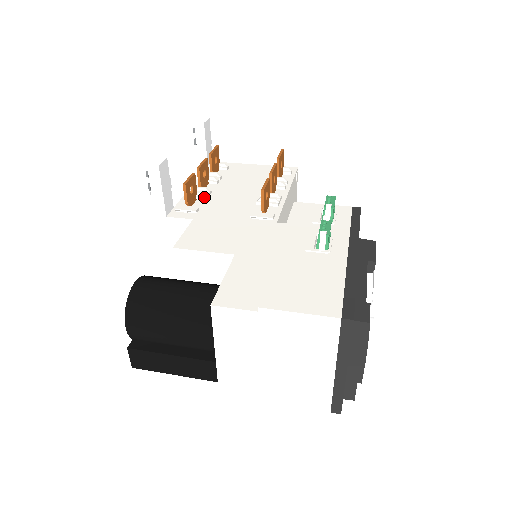
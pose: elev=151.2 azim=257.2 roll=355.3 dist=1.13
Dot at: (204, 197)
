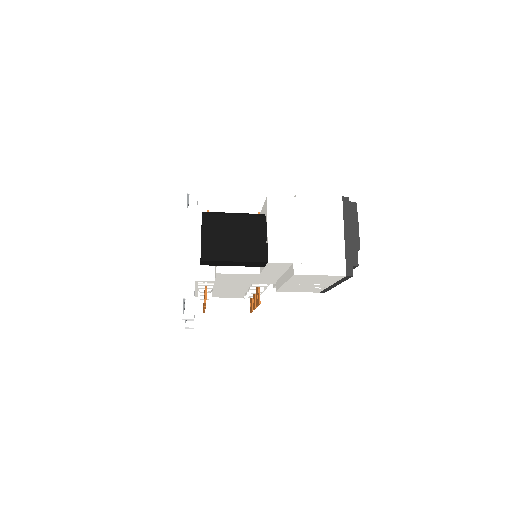
Dot at: occluded
